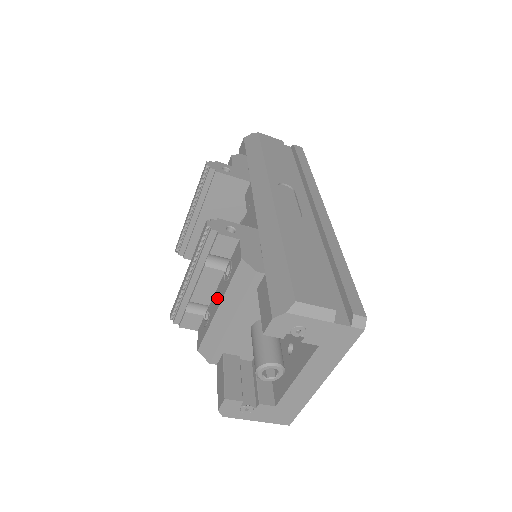
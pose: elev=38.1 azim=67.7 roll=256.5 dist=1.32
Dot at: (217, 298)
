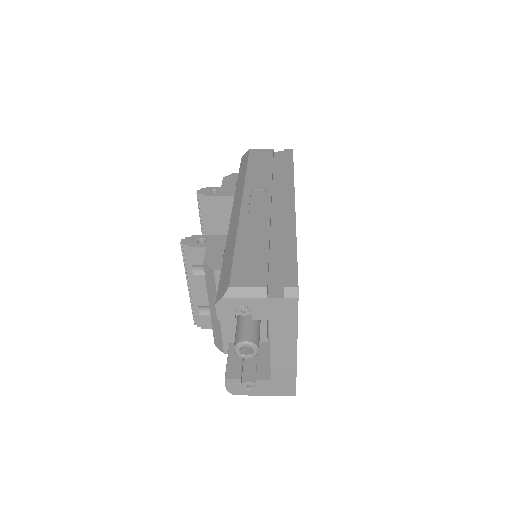
Dot at: occluded
